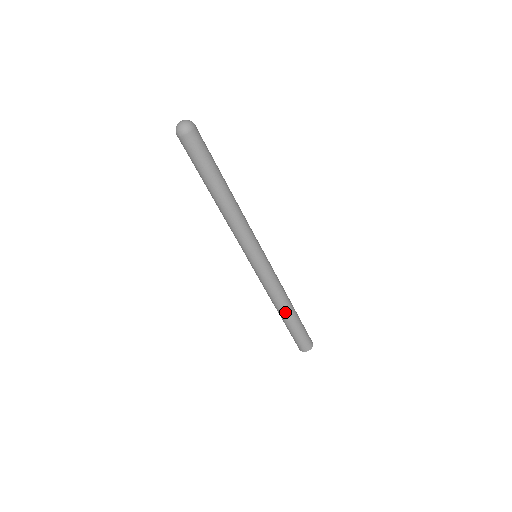
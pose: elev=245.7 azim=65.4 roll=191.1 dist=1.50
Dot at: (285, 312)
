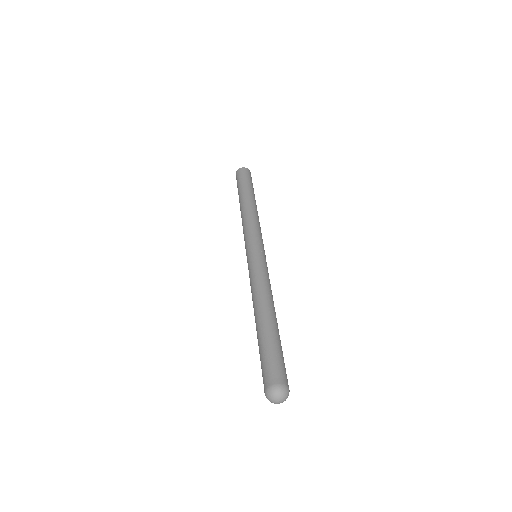
Dot at: occluded
